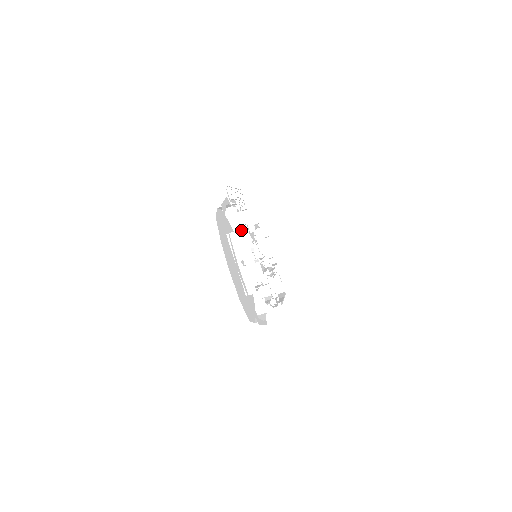
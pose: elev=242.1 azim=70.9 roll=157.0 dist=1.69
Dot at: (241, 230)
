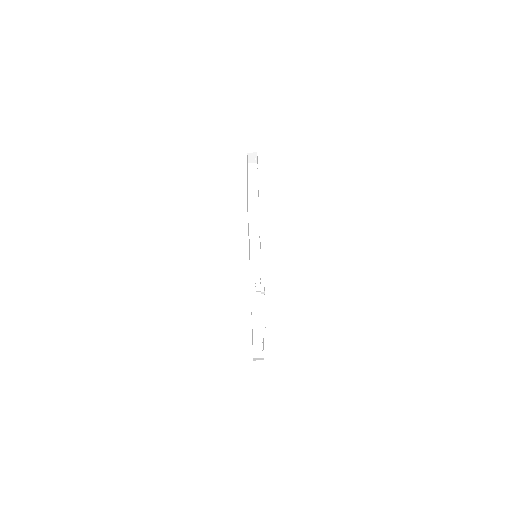
Dot at: occluded
